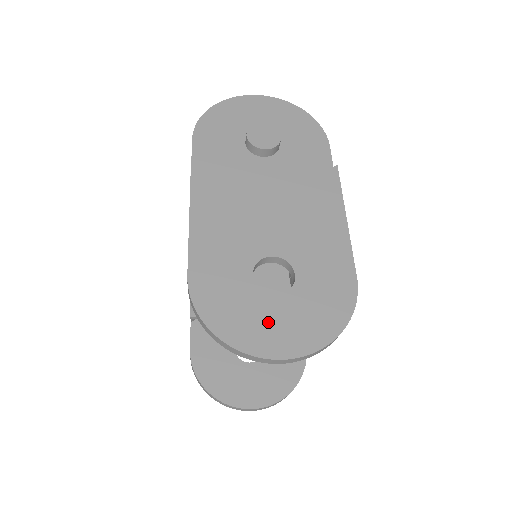
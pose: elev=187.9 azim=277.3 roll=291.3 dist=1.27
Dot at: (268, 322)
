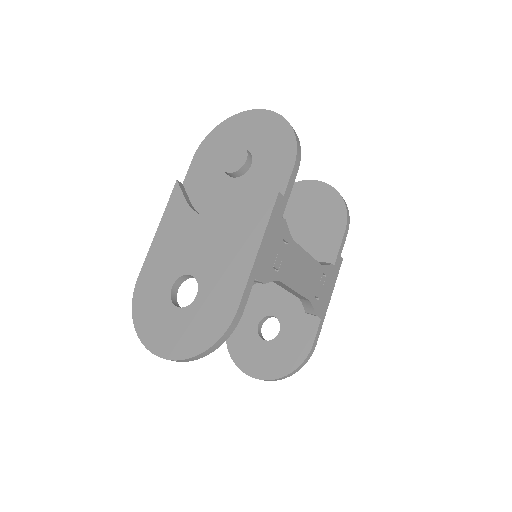
Dot at: (164, 327)
